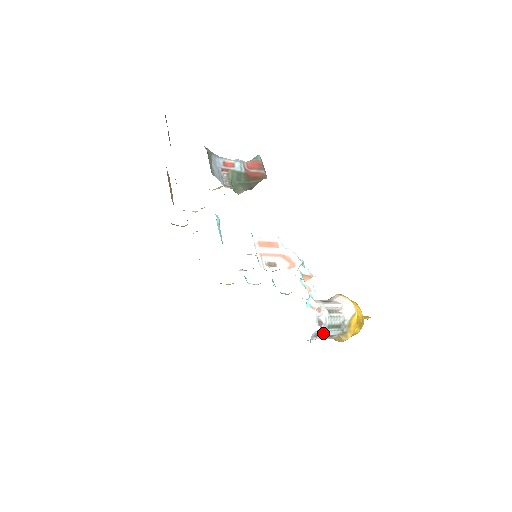
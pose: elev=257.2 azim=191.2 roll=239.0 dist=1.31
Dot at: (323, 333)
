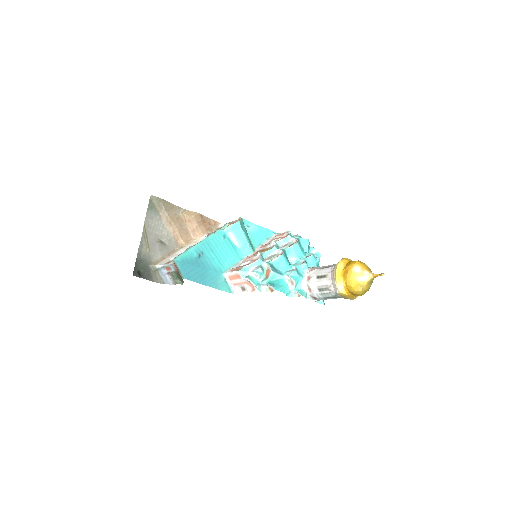
Dot at: (326, 299)
